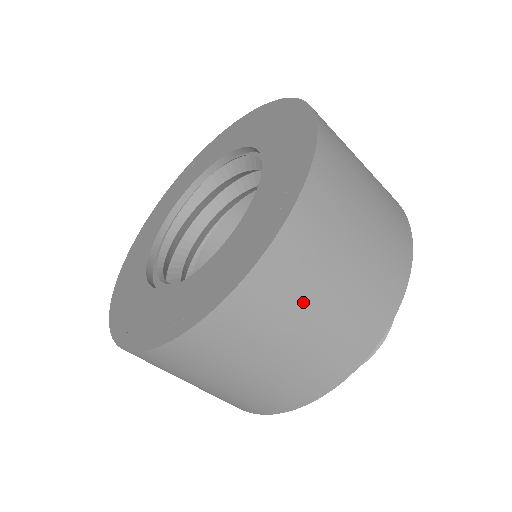
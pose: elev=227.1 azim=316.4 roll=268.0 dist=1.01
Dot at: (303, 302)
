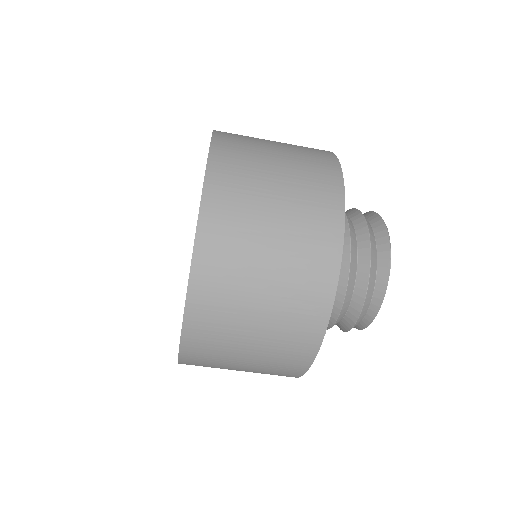
Dot at: (232, 342)
